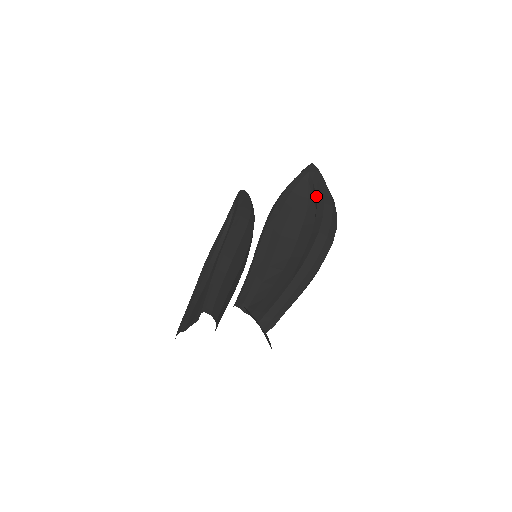
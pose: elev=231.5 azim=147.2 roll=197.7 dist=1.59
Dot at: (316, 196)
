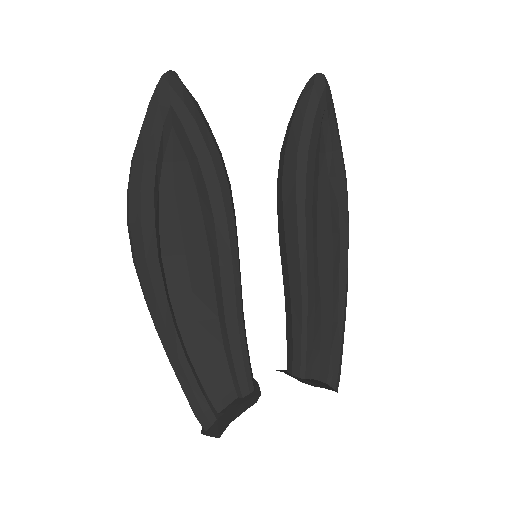
Dot at: (334, 157)
